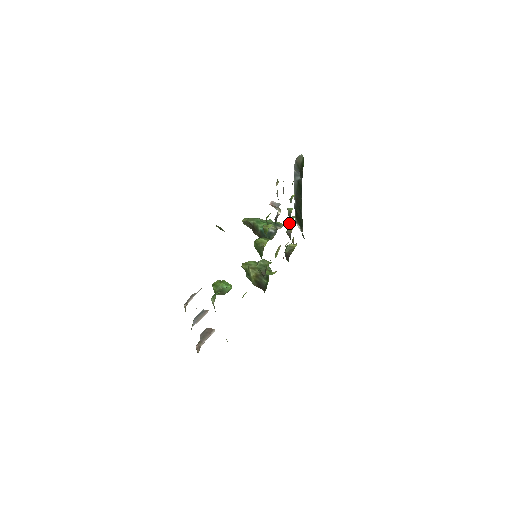
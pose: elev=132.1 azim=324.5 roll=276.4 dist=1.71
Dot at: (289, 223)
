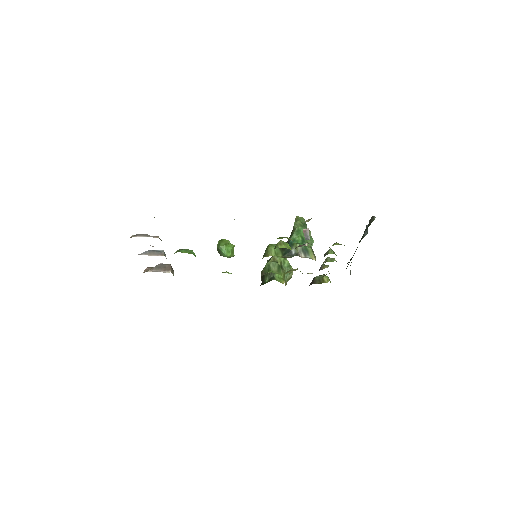
Dot at: (325, 260)
